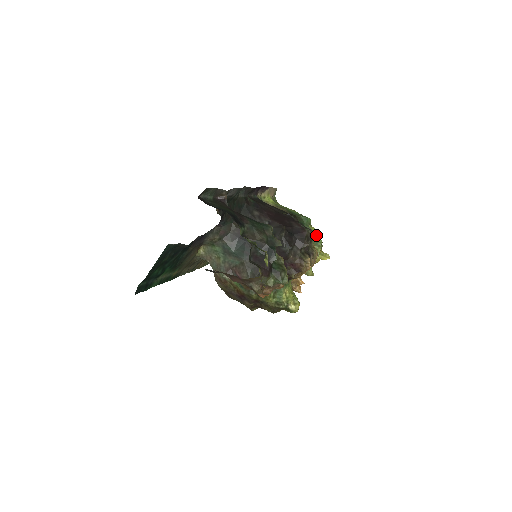
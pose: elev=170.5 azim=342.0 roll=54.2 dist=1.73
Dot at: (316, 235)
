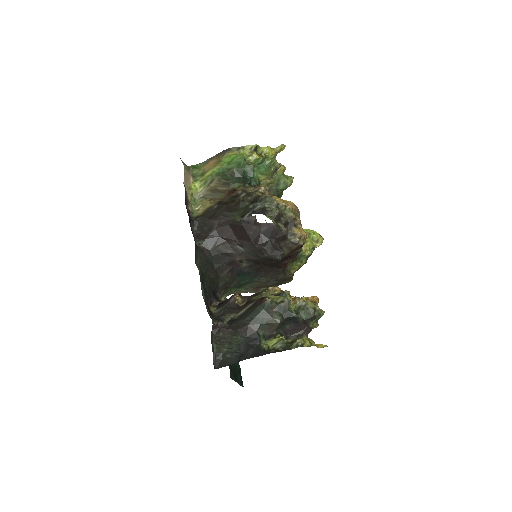
Dot at: (262, 164)
